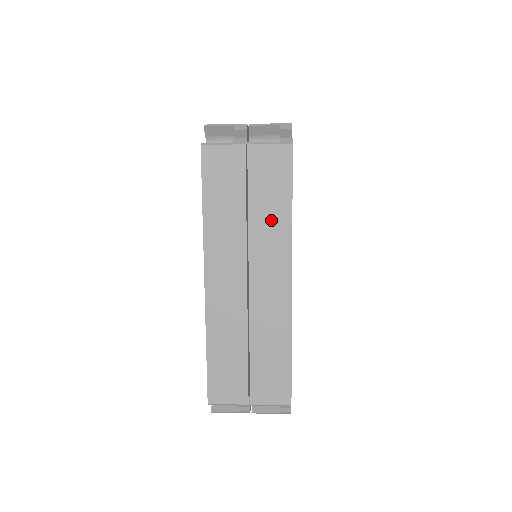
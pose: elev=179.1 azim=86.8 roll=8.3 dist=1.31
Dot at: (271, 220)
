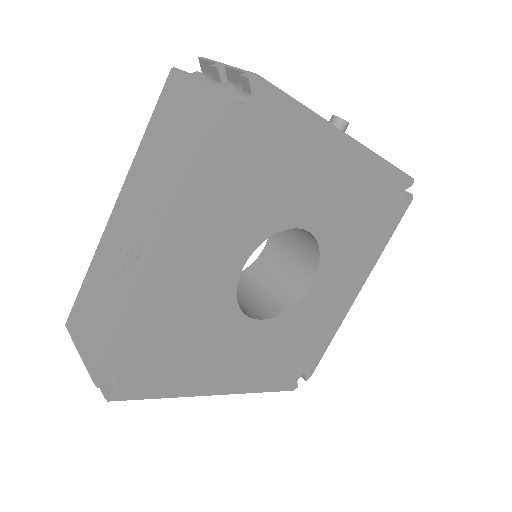
Dot at: occluded
